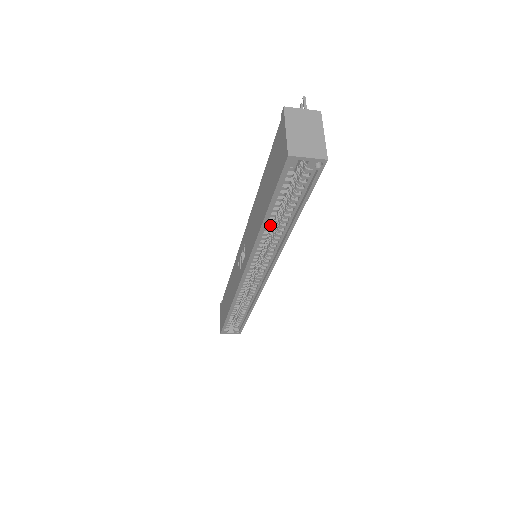
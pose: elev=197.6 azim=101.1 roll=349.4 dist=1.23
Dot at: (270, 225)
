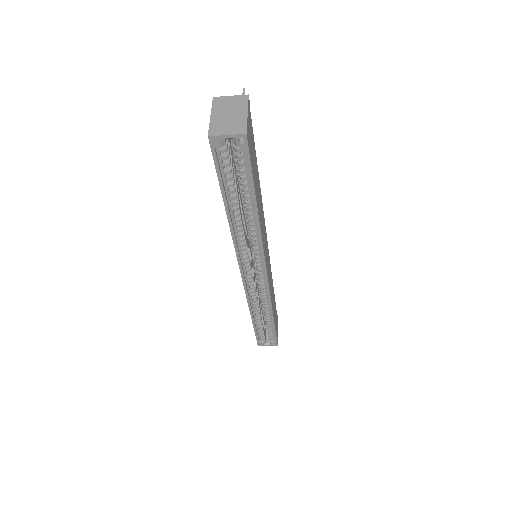
Dot at: (237, 215)
